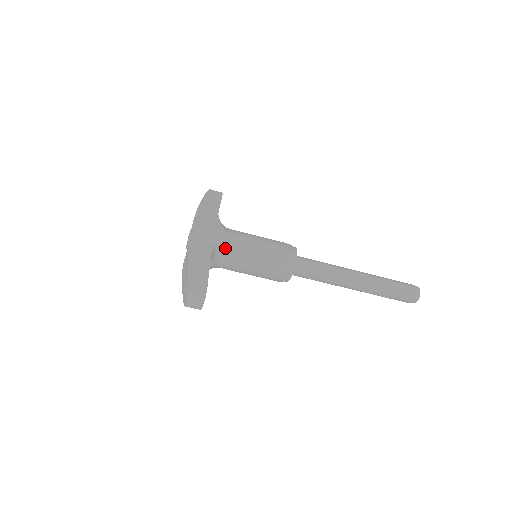
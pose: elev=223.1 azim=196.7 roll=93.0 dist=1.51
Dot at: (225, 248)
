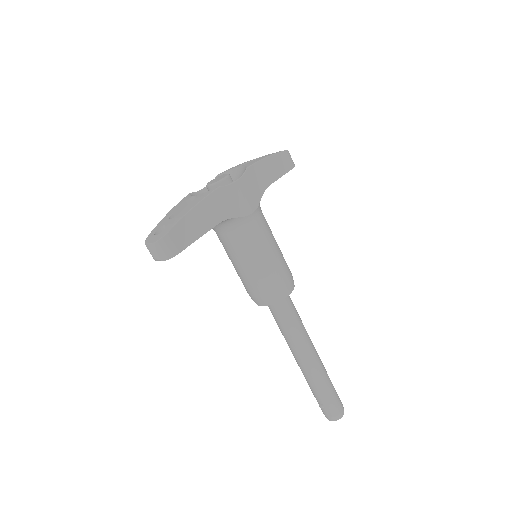
Dot at: (237, 227)
